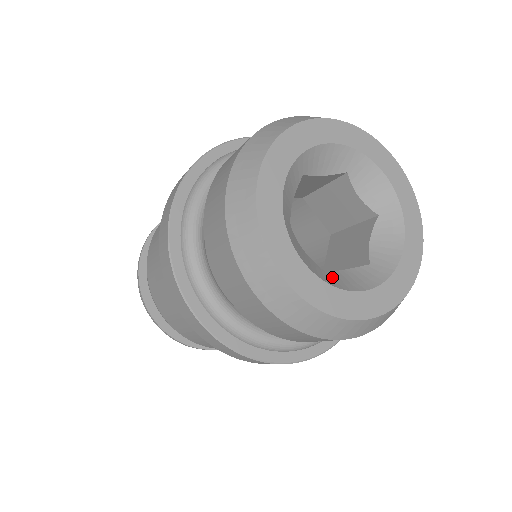
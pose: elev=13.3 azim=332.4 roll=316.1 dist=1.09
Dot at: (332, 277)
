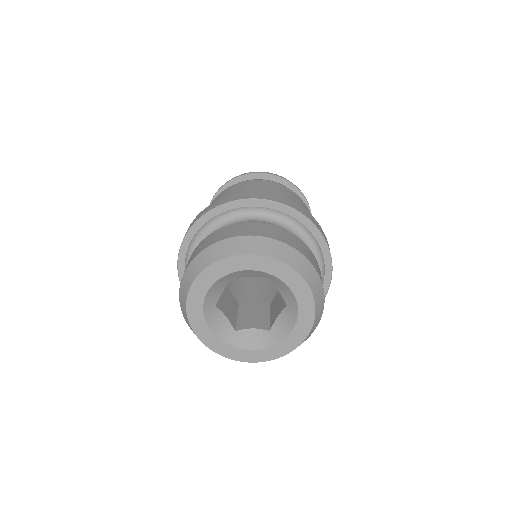
Dot at: (273, 333)
